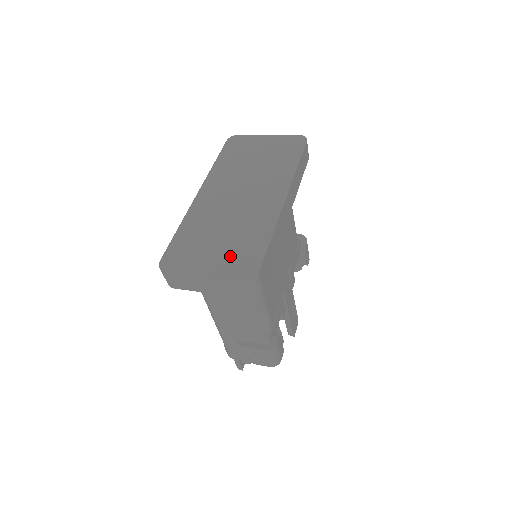
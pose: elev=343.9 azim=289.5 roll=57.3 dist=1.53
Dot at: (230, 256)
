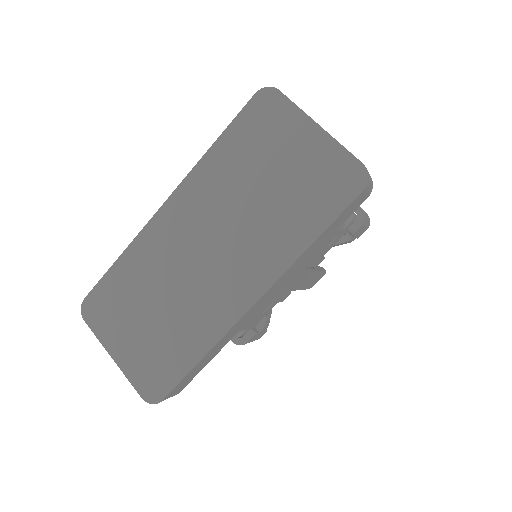
Dot at: (147, 352)
